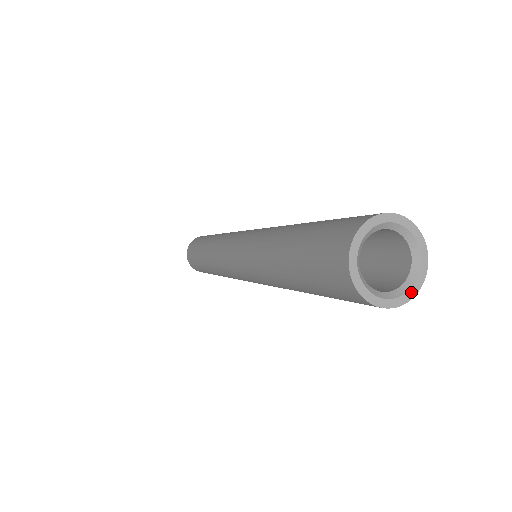
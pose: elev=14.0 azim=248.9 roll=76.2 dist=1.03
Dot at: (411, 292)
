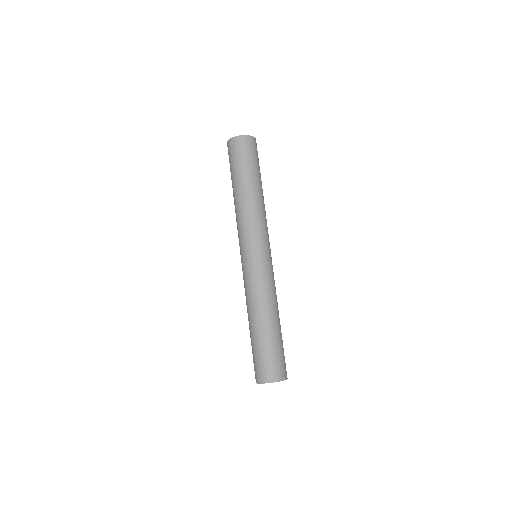
Dot at: occluded
